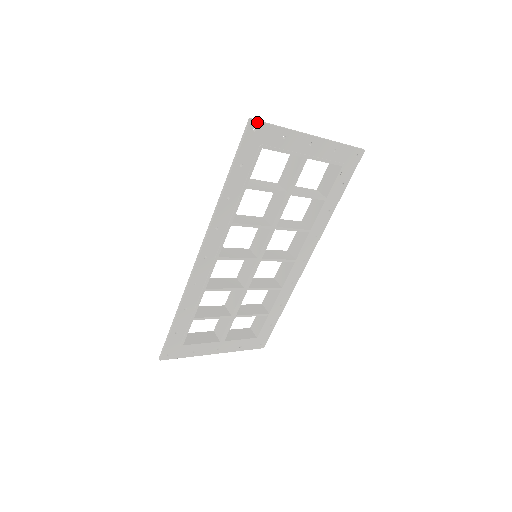
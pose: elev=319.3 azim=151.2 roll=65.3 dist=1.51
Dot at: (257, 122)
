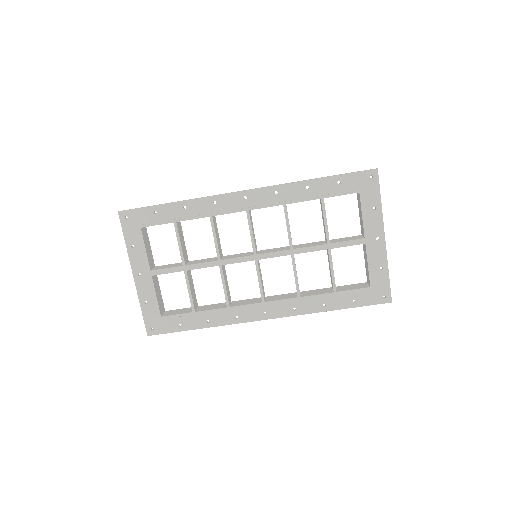
Dot at: (377, 175)
